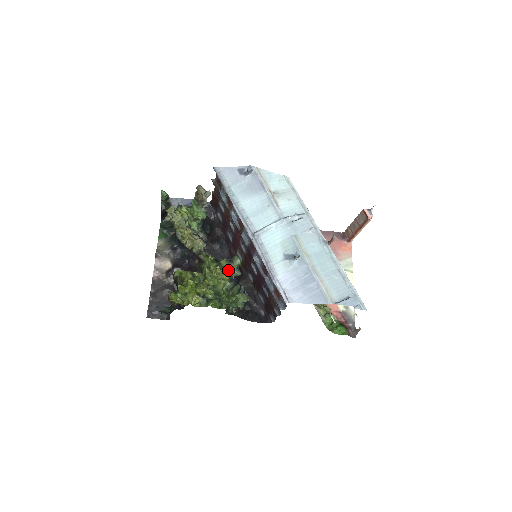
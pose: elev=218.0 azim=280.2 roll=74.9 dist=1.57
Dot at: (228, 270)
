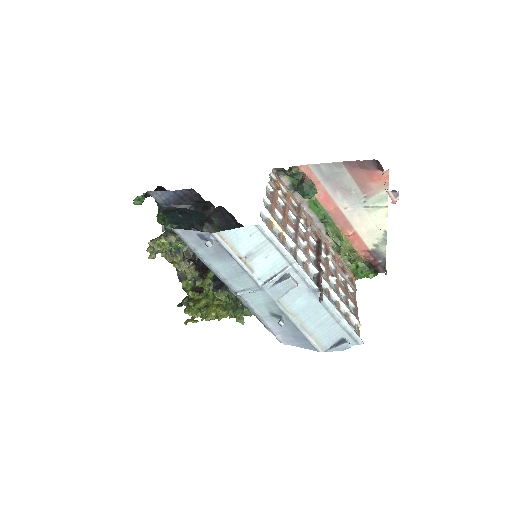
Dot at: (226, 295)
